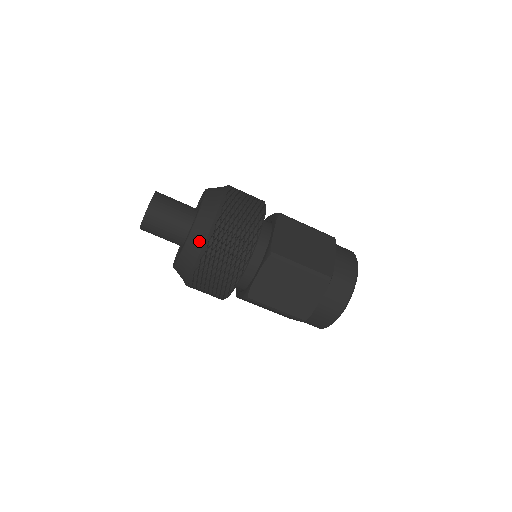
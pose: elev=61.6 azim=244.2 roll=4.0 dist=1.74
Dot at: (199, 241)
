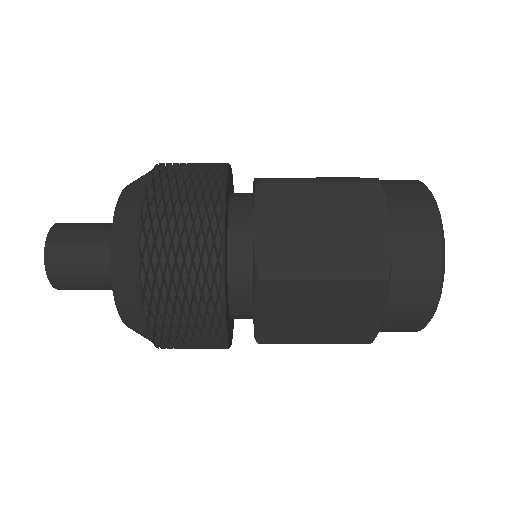
Dot at: occluded
